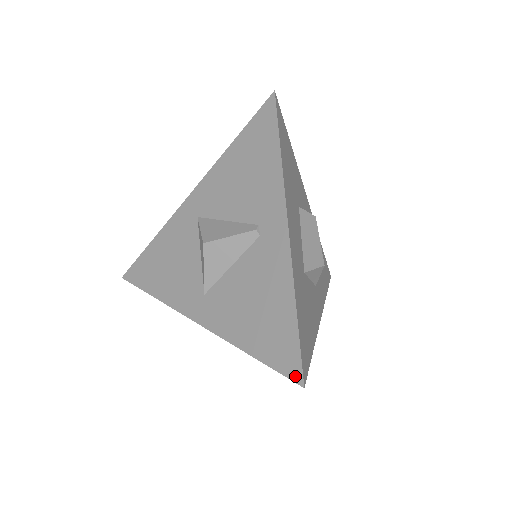
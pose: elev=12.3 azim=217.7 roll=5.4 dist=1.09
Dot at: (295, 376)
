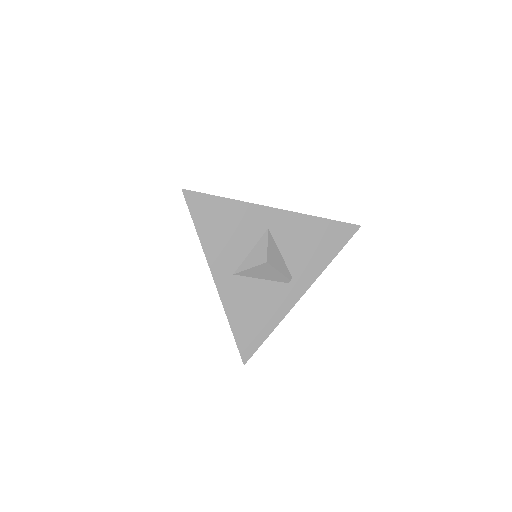
Dot at: (245, 358)
